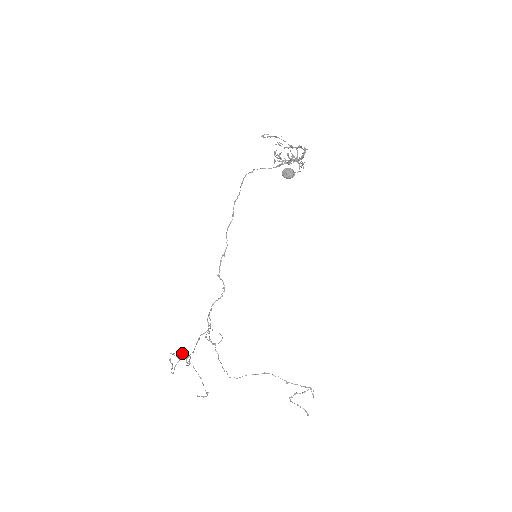
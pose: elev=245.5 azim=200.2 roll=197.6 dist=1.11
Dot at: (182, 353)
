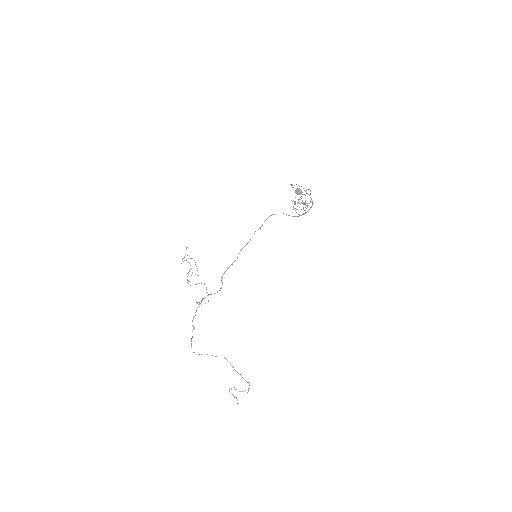
Dot at: occluded
